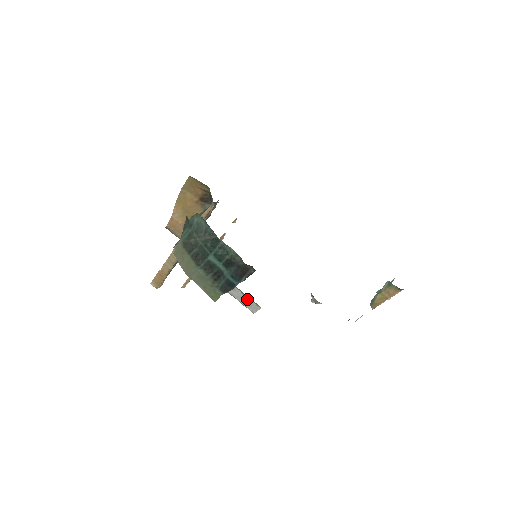
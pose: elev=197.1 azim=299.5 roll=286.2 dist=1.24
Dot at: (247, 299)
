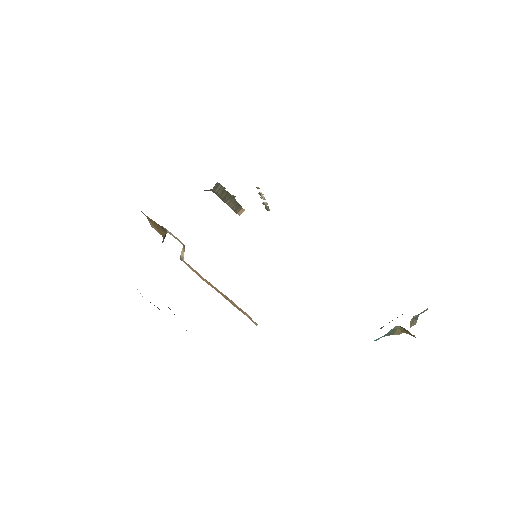
Dot at: occluded
